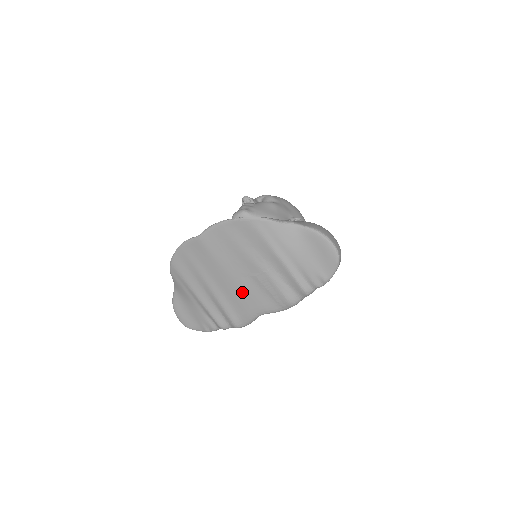
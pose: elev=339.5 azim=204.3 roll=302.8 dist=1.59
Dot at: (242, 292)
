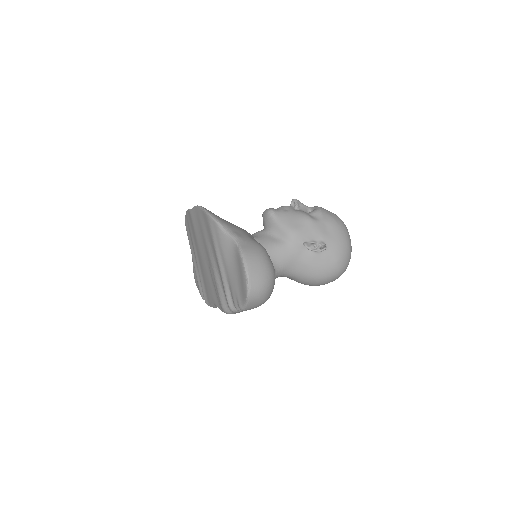
Dot at: (206, 276)
